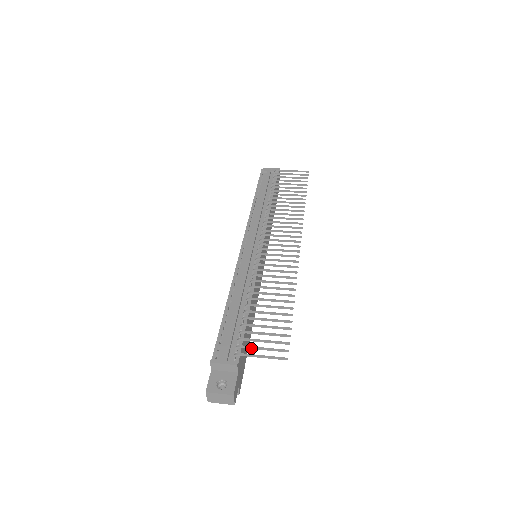
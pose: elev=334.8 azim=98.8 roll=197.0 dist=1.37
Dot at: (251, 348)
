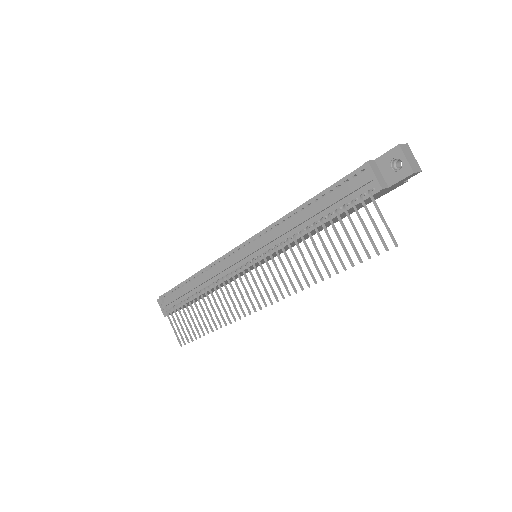
Dot at: (173, 319)
